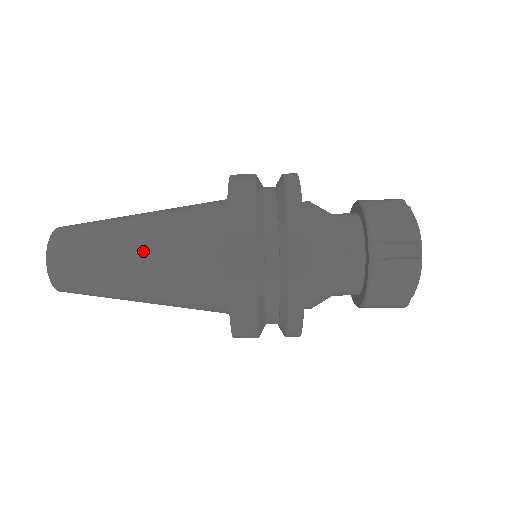
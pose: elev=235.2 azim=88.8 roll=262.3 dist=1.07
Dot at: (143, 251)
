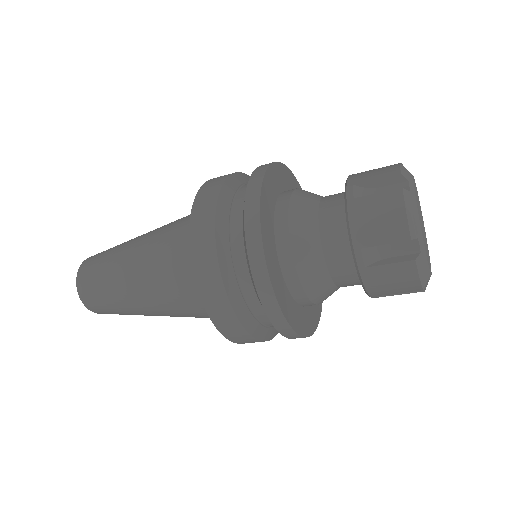
Dot at: (143, 288)
